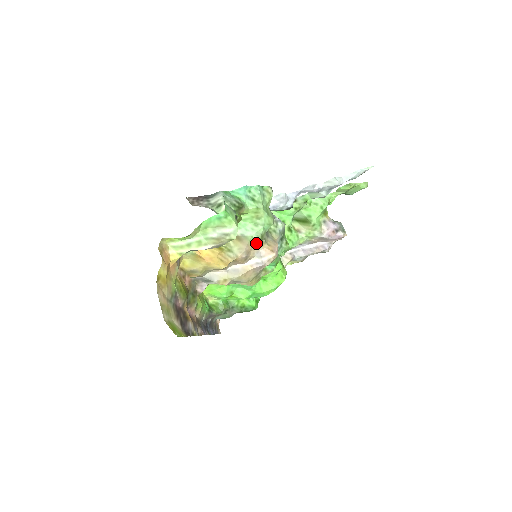
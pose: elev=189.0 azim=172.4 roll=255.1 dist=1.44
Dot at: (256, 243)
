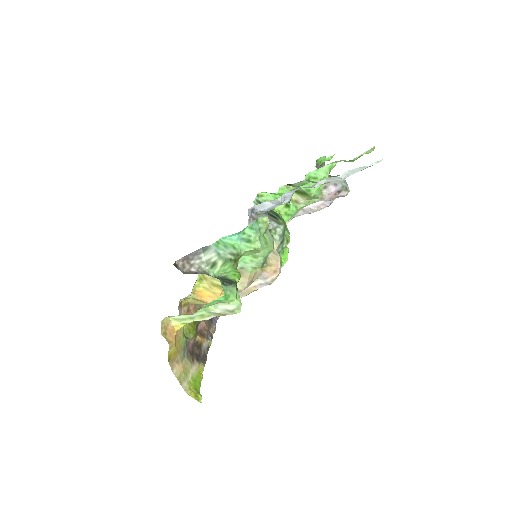
Dot at: (257, 270)
